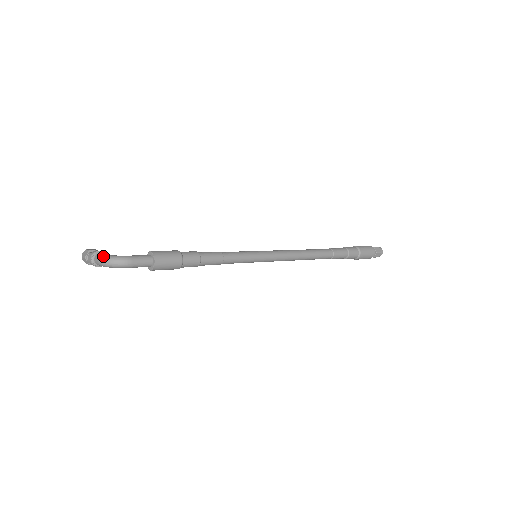
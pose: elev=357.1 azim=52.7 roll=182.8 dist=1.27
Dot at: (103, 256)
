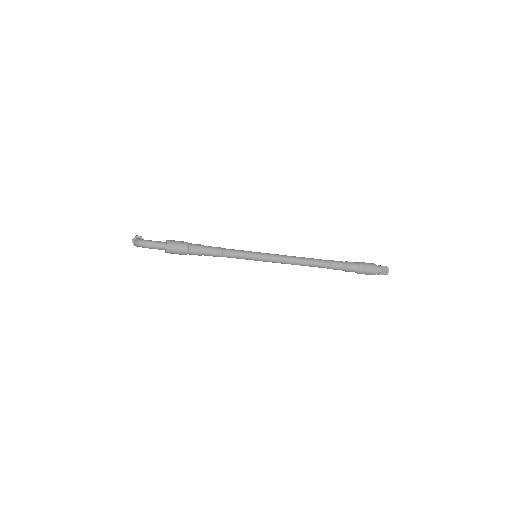
Dot at: (136, 239)
